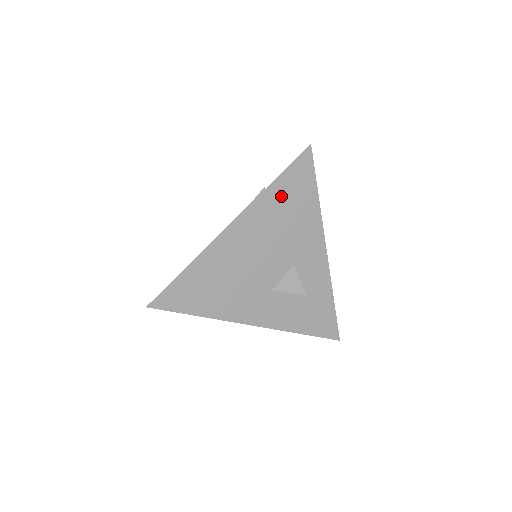
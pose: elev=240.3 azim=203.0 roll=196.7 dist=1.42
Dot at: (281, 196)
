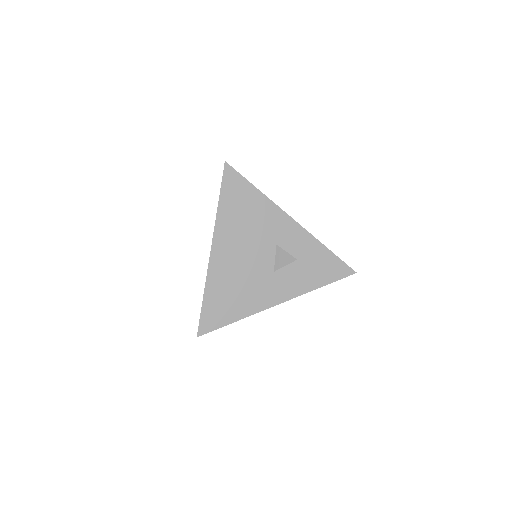
Dot at: (231, 208)
